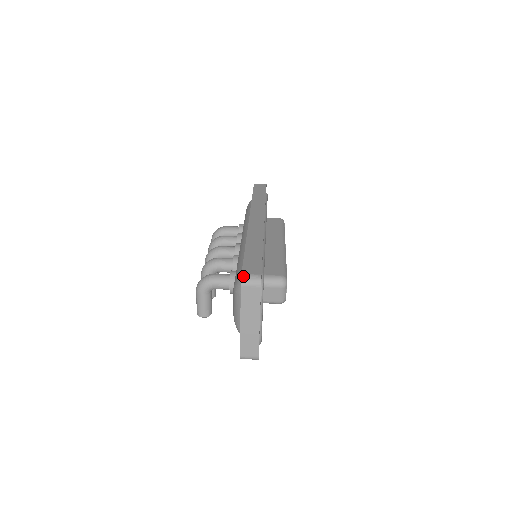
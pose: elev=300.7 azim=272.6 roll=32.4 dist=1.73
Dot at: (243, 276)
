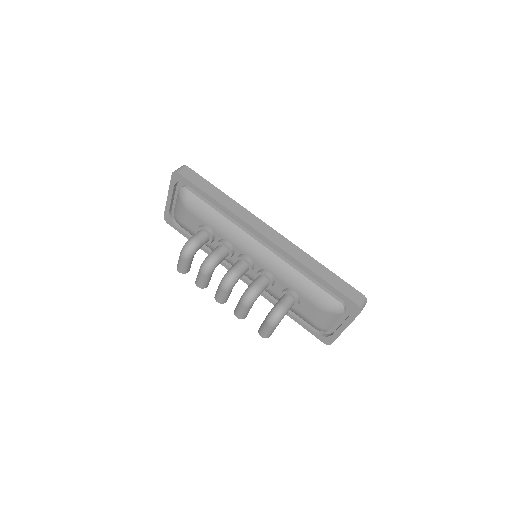
Dot at: (360, 306)
